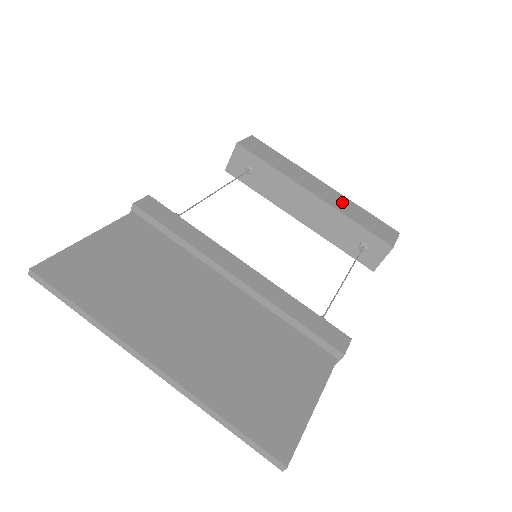
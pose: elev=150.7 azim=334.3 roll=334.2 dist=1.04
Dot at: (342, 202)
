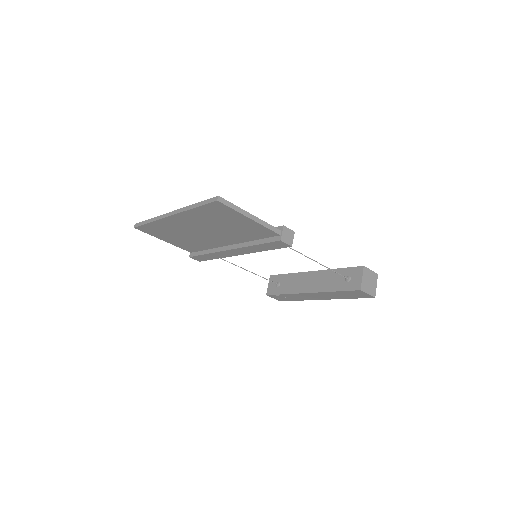
Dot at: occluded
